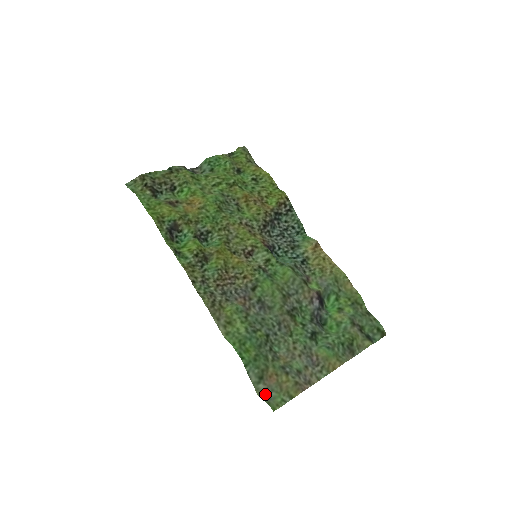
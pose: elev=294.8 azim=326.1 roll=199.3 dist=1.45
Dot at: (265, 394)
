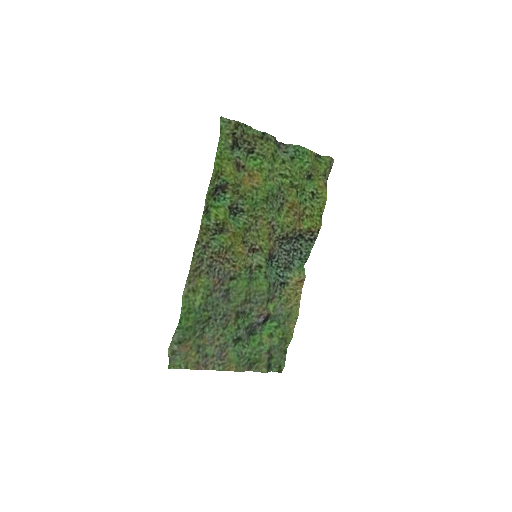
Dot at: (173, 353)
